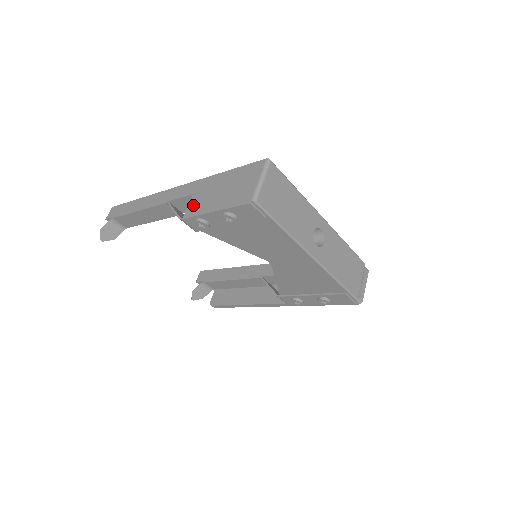
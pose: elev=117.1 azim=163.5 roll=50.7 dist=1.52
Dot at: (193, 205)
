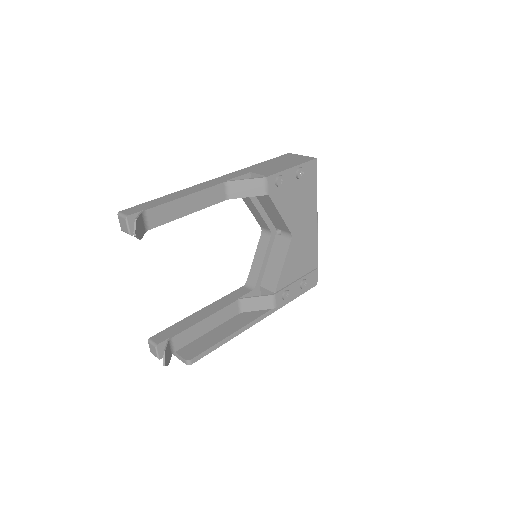
Dot at: (265, 172)
